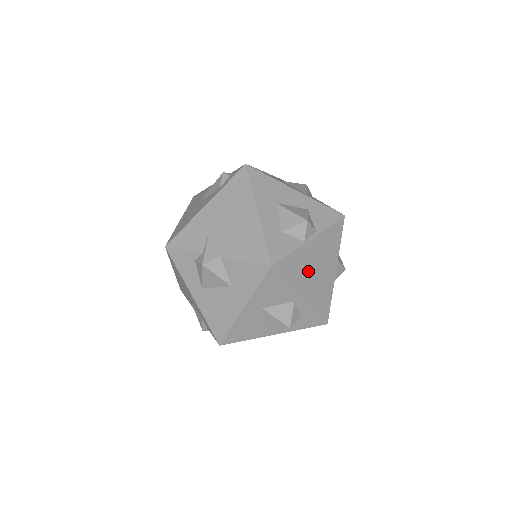
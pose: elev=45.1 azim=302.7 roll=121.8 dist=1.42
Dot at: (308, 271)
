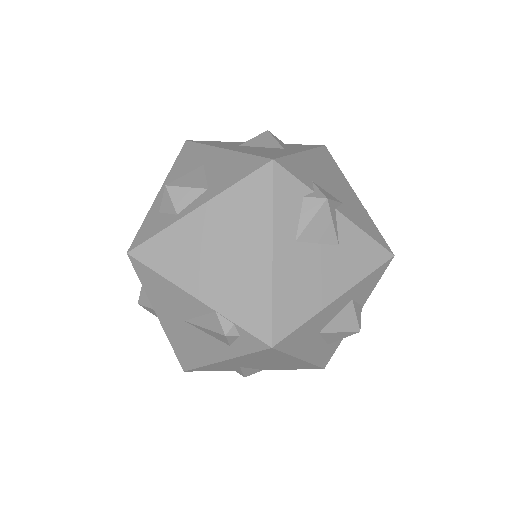
Dot at: occluded
